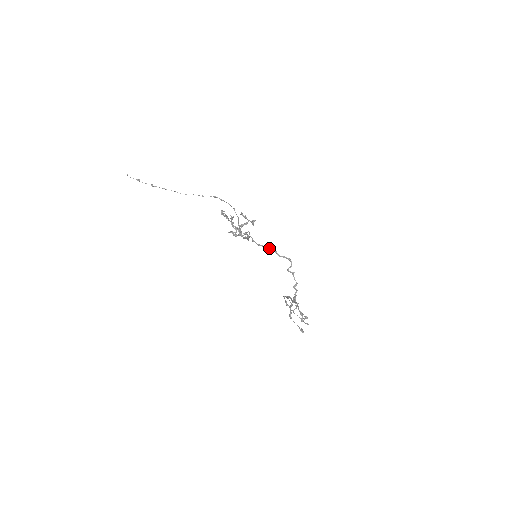
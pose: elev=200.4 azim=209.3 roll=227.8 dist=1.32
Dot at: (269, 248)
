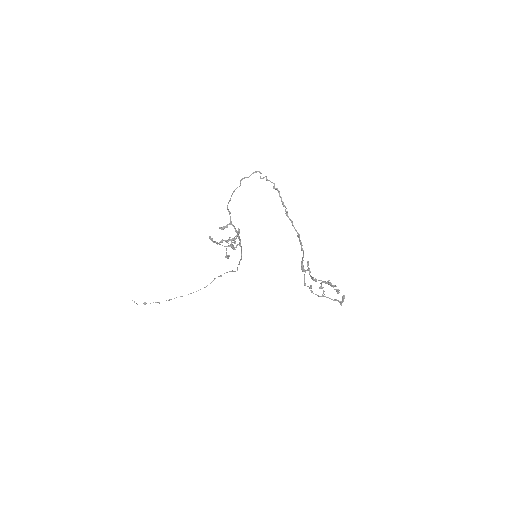
Dot at: (240, 181)
